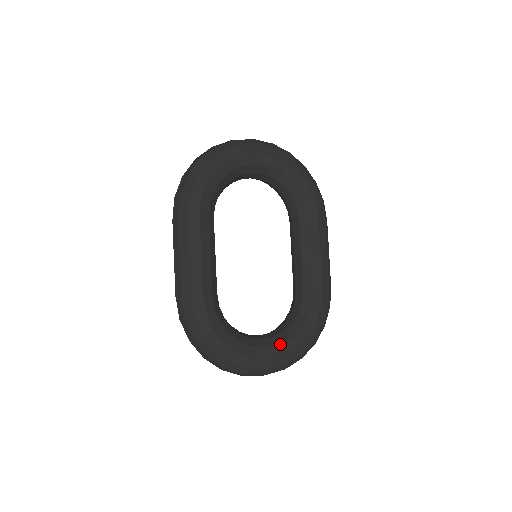
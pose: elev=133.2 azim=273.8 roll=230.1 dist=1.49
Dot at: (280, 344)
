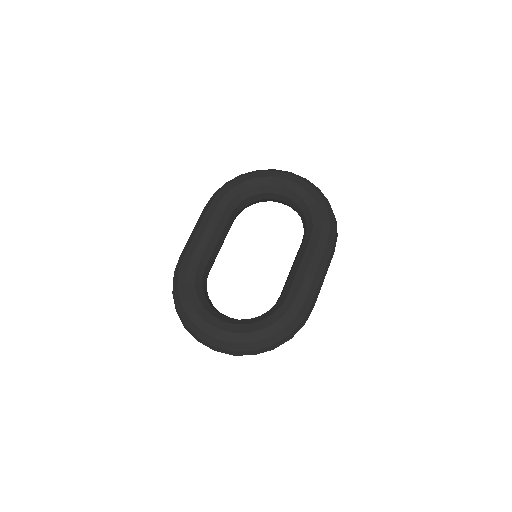
Dot at: (235, 324)
